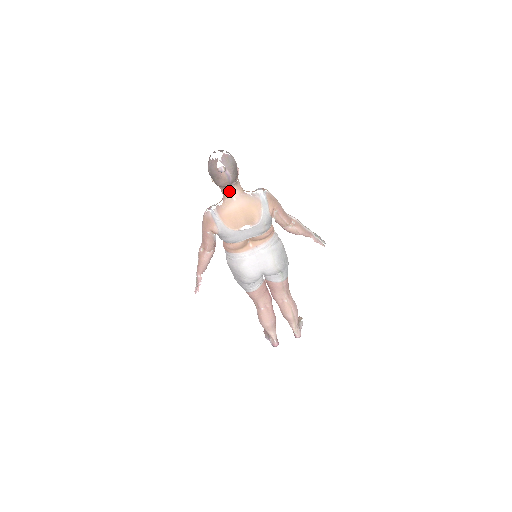
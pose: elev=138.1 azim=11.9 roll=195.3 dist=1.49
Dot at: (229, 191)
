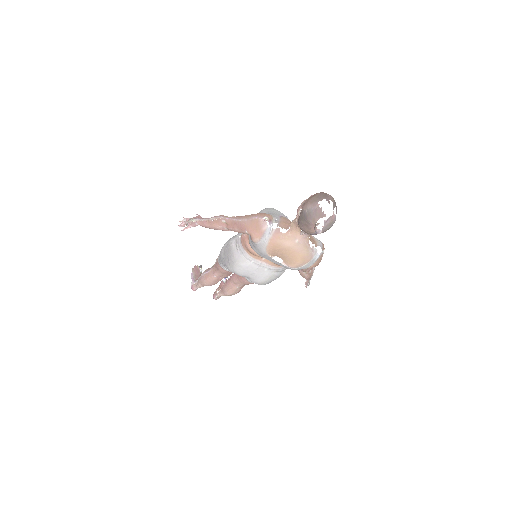
Dot at: (301, 234)
